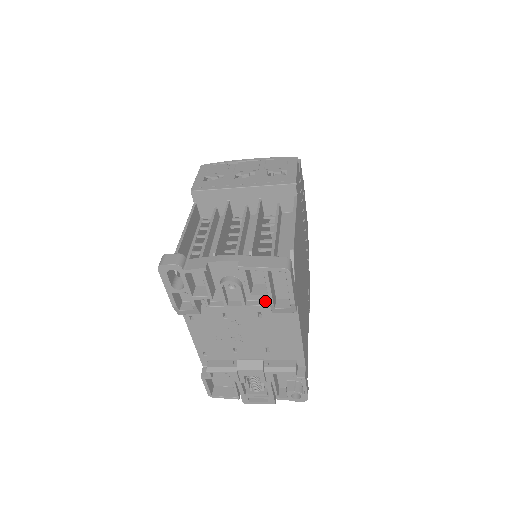
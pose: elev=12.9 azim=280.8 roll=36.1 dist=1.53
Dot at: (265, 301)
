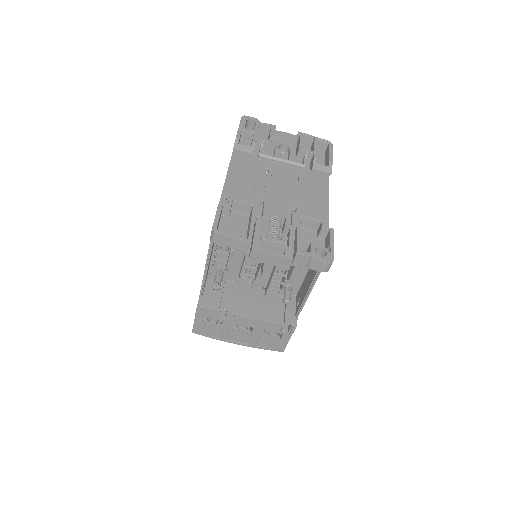
Dot at: (305, 170)
